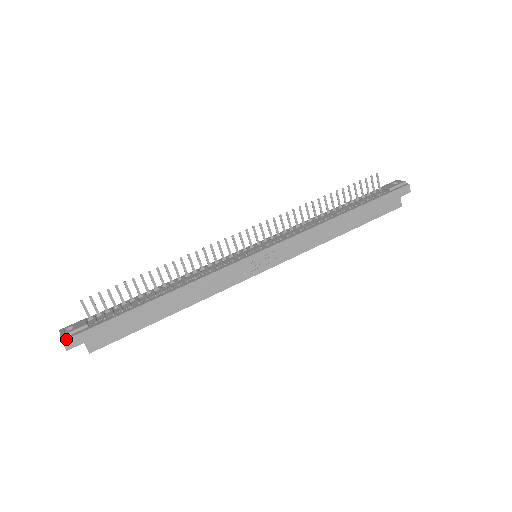
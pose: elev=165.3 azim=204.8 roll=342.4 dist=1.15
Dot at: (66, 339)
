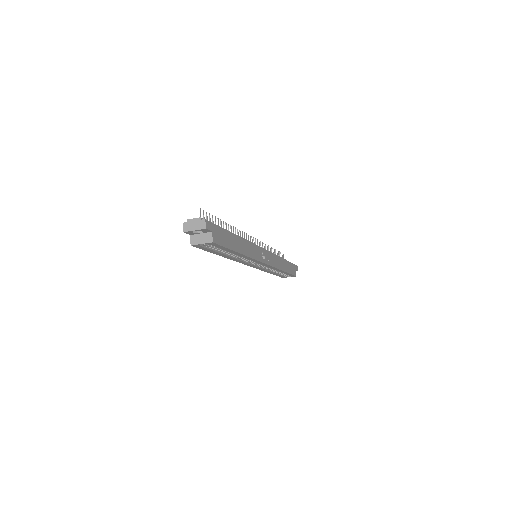
Dot at: (207, 220)
